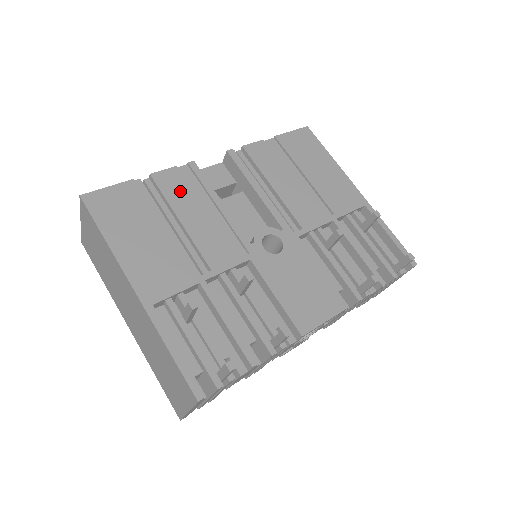
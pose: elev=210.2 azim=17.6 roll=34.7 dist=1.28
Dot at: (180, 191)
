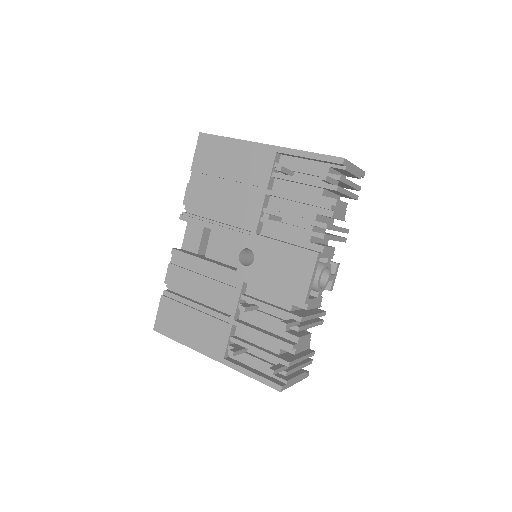
Dot at: (182, 277)
